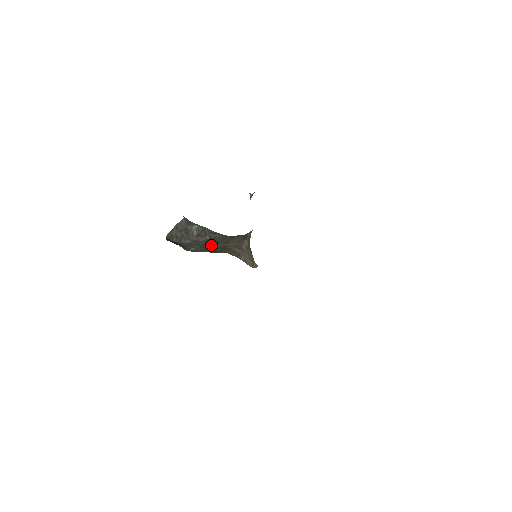
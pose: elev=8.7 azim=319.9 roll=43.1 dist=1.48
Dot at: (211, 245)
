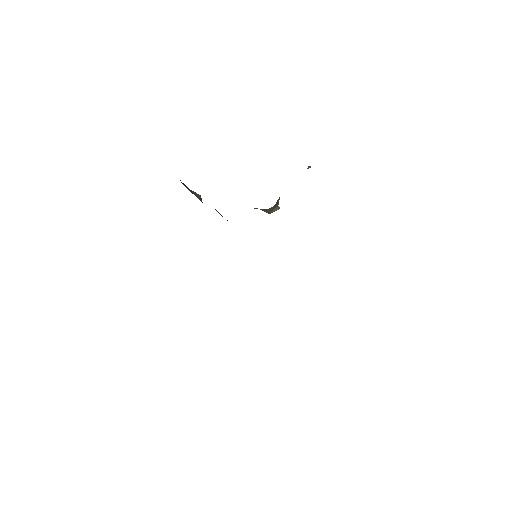
Dot at: occluded
